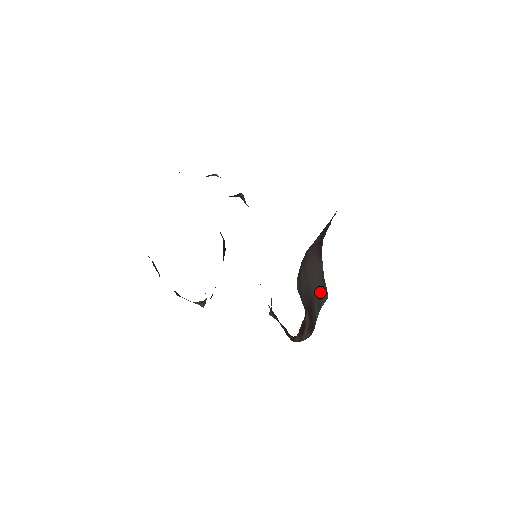
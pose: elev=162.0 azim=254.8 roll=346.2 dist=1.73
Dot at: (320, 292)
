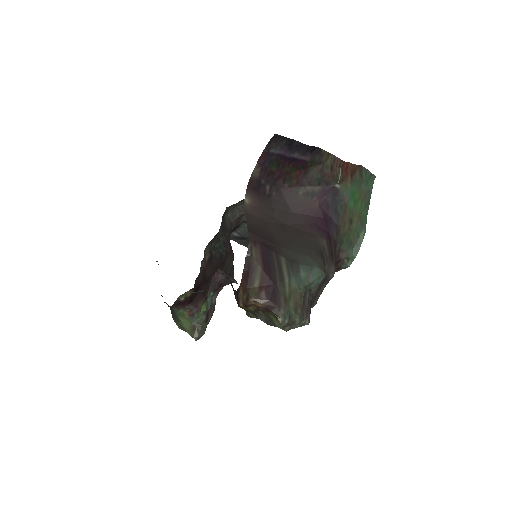
Dot at: (301, 252)
